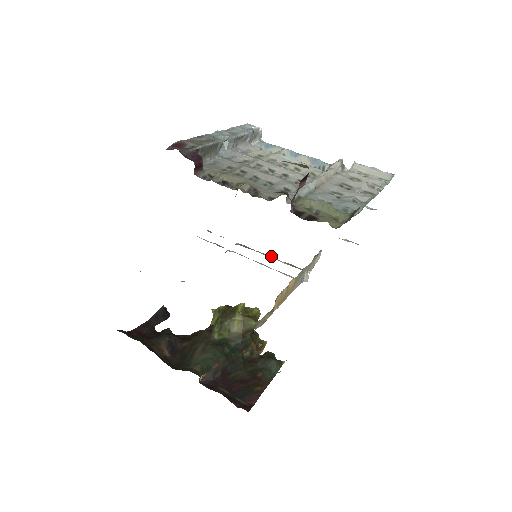
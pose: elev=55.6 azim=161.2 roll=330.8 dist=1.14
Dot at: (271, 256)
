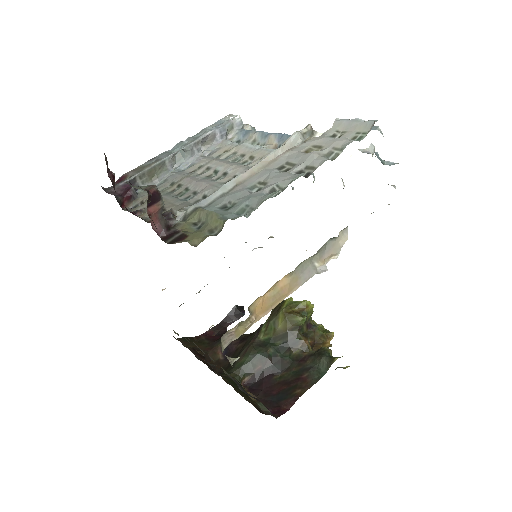
Dot at: occluded
